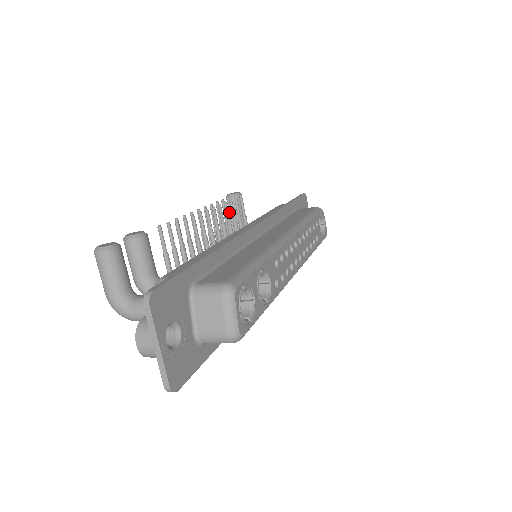
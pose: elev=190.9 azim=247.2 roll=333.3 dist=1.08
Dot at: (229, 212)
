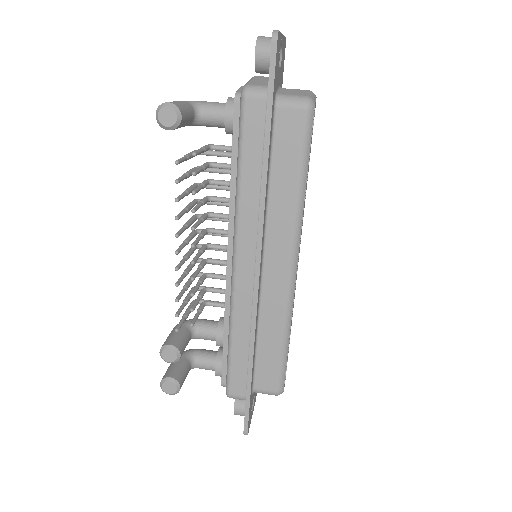
Dot at: (182, 161)
